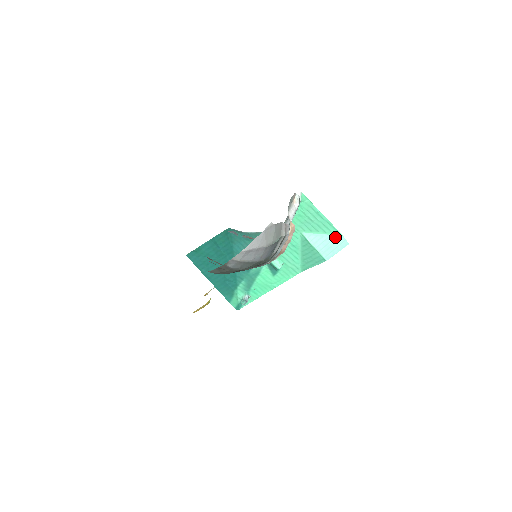
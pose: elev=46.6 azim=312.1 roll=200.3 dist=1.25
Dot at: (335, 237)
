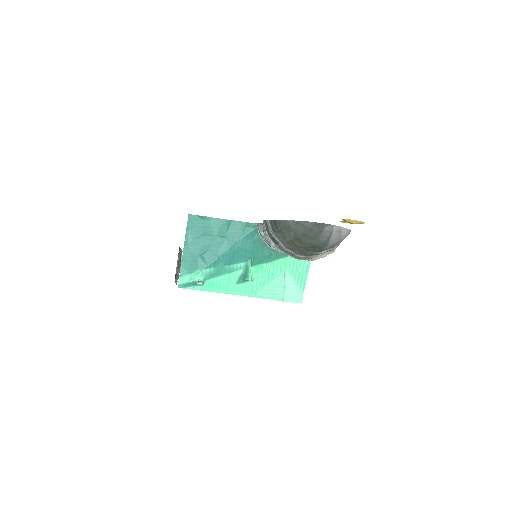
Dot at: (299, 291)
